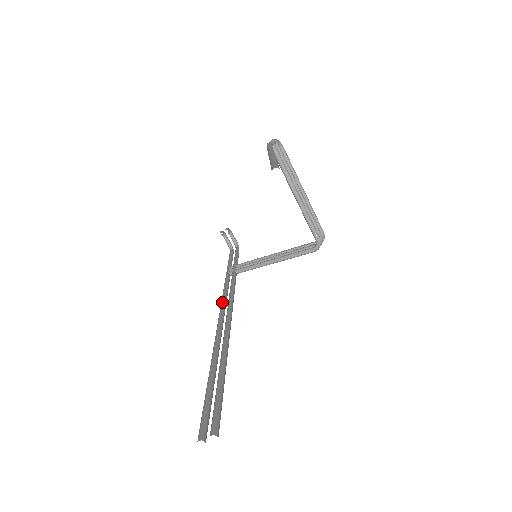
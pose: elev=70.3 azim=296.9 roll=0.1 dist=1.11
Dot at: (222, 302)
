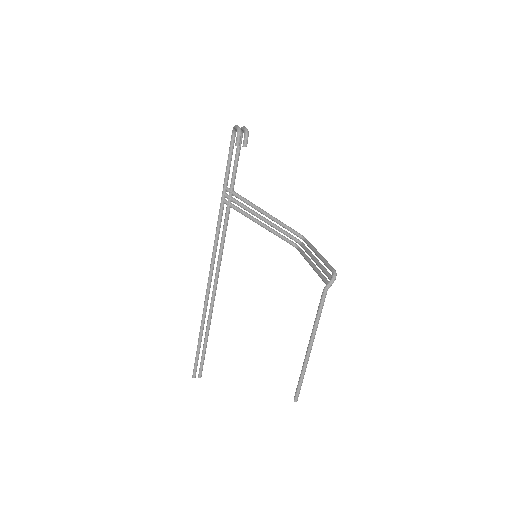
Dot at: (214, 261)
